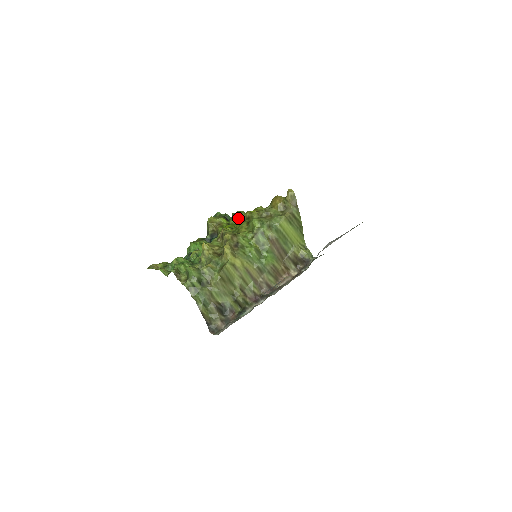
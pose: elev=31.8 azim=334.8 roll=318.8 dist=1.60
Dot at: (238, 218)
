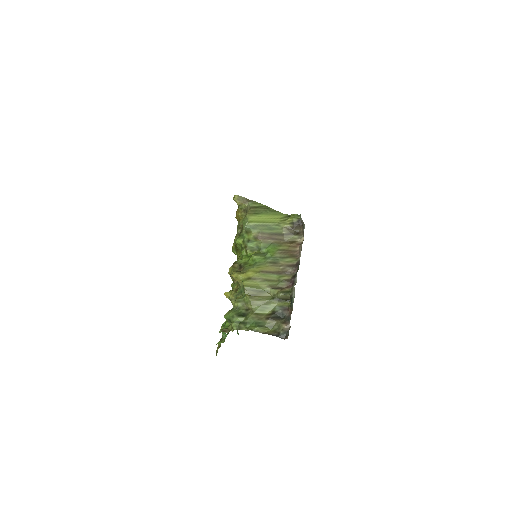
Dot at: occluded
